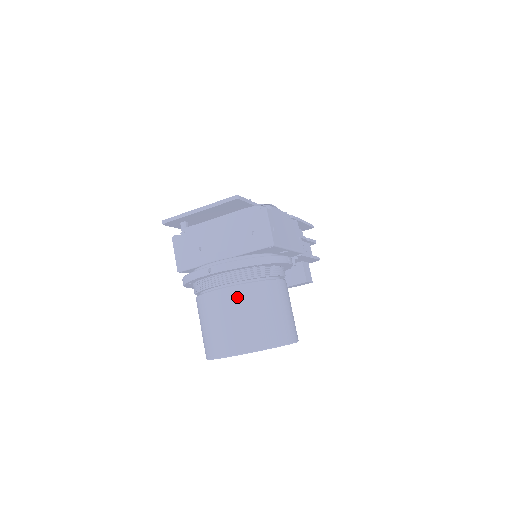
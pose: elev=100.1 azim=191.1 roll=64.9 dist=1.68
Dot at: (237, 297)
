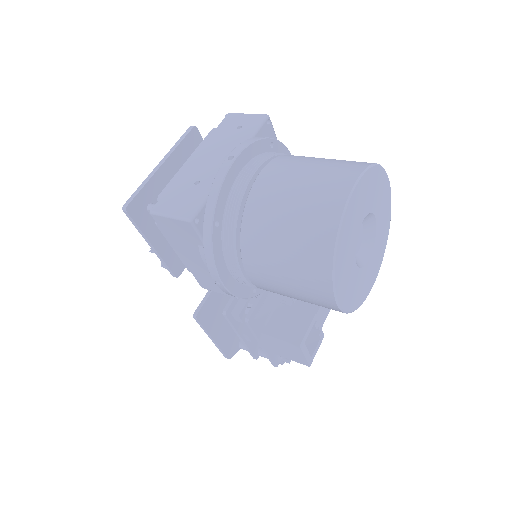
Dot at: (287, 161)
